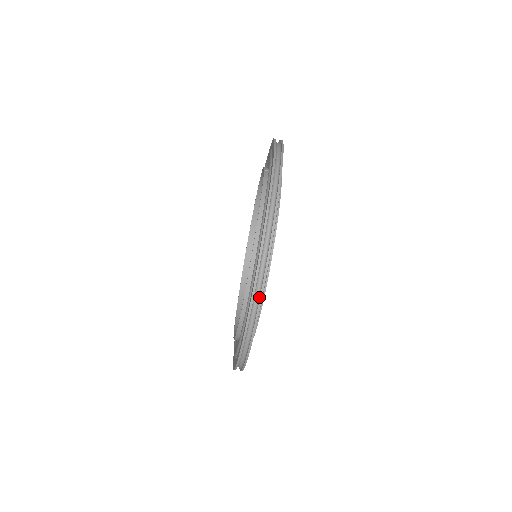
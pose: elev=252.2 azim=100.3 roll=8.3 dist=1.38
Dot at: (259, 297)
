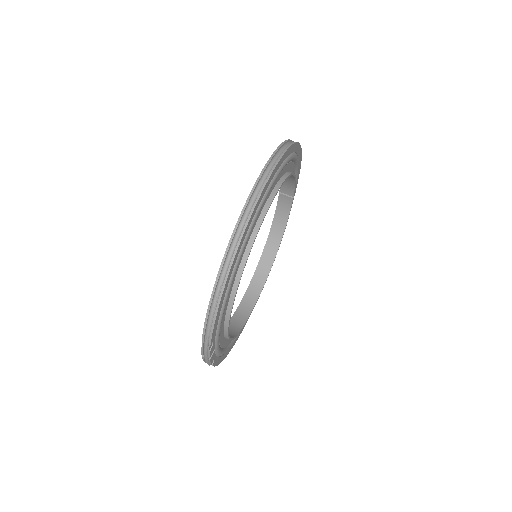
Dot at: (275, 163)
